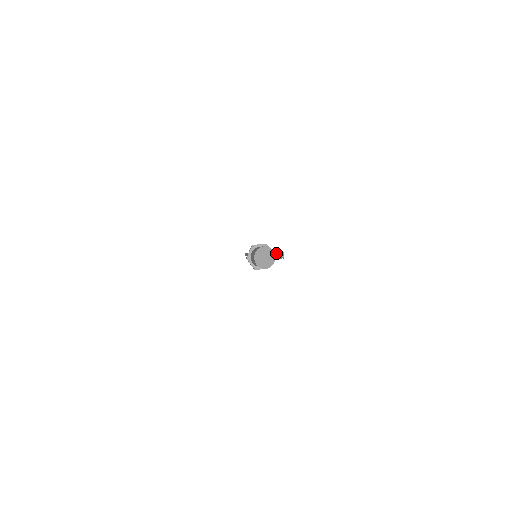
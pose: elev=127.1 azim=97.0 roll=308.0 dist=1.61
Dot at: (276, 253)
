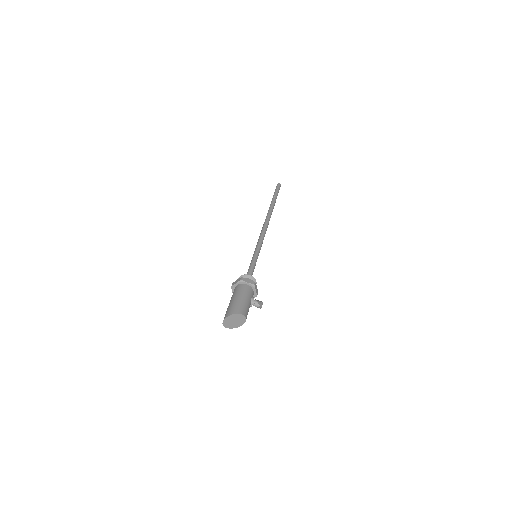
Dot at: (255, 303)
